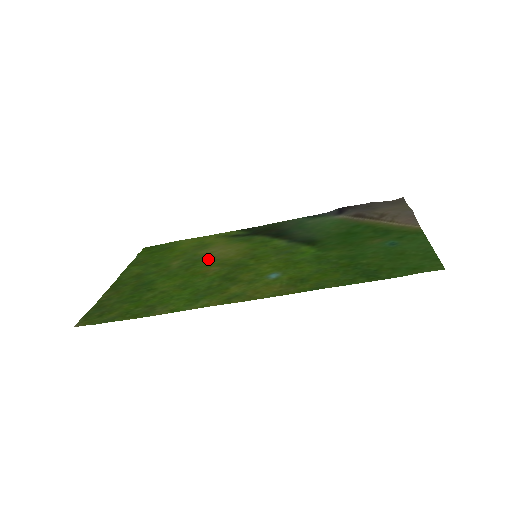
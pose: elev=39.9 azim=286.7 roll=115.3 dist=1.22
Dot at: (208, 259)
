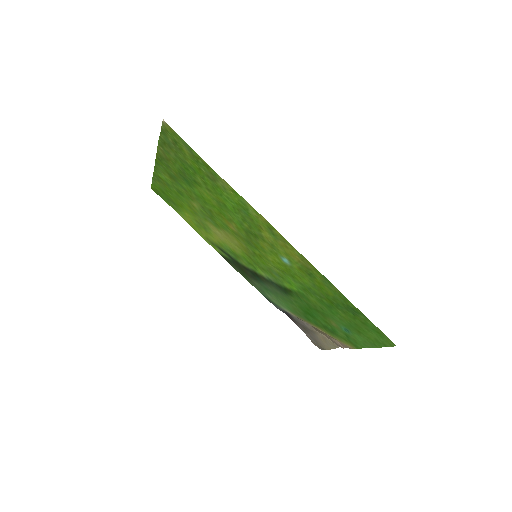
Dot at: (221, 226)
